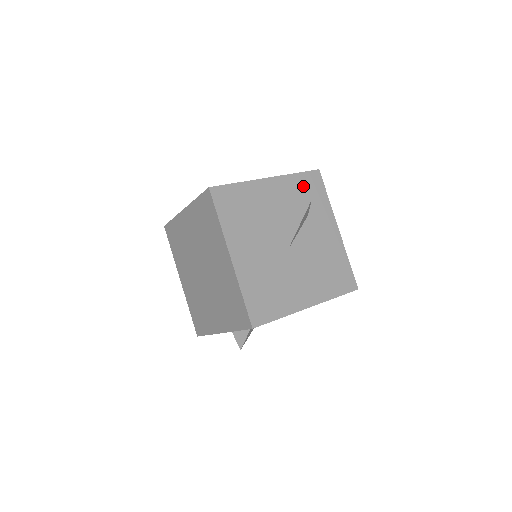
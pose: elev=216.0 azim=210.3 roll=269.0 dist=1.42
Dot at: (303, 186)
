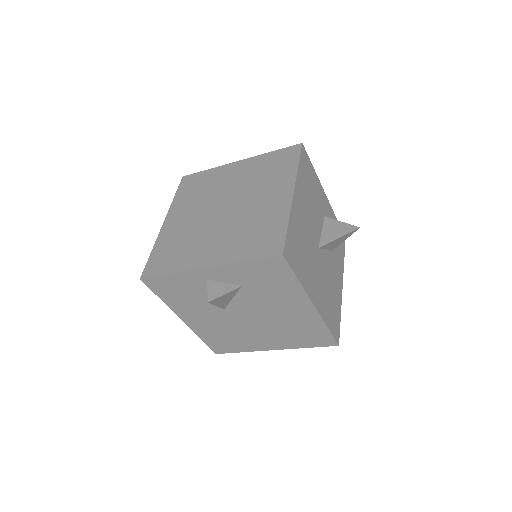
Dot at: occluded
